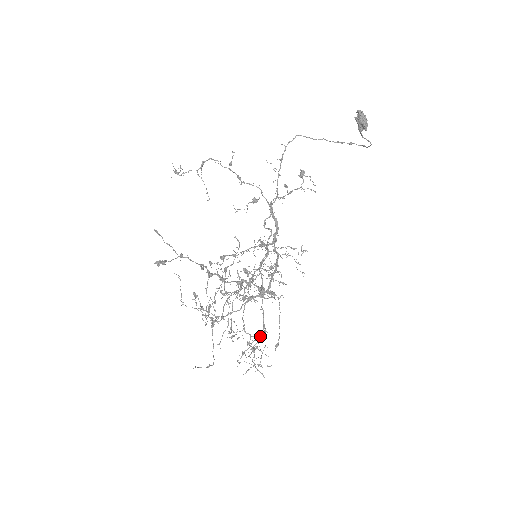
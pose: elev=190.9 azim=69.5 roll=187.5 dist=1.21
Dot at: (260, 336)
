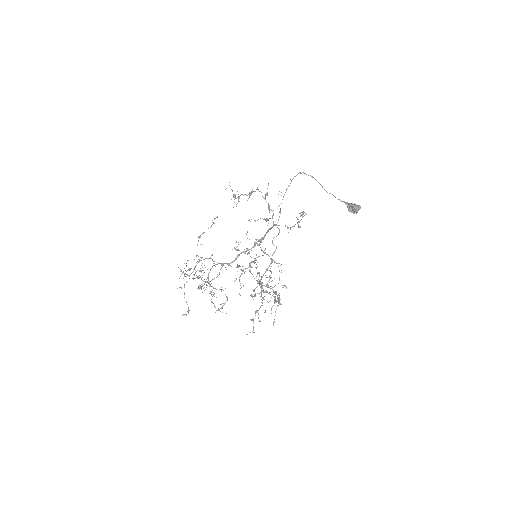
Dot at: (257, 312)
